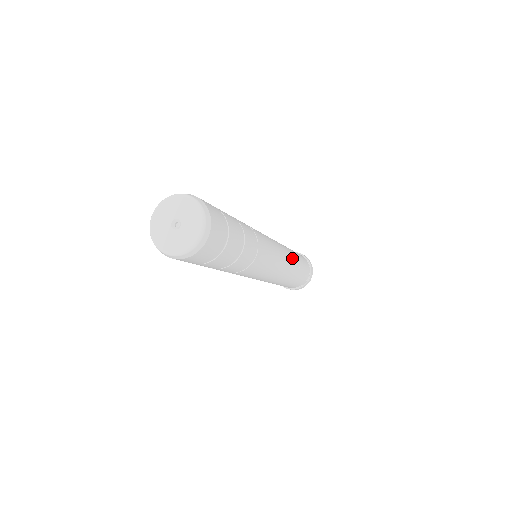
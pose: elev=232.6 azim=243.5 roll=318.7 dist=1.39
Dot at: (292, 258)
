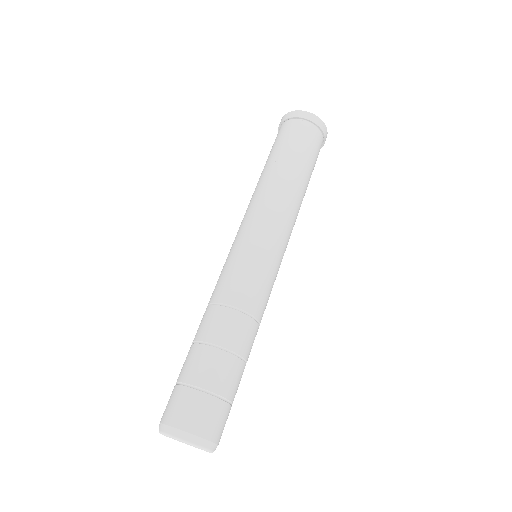
Dot at: (296, 202)
